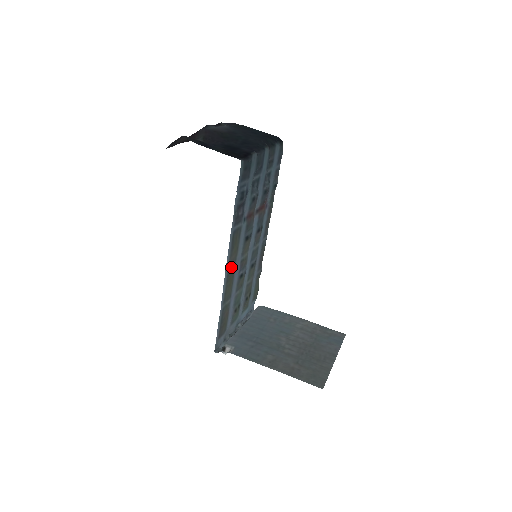
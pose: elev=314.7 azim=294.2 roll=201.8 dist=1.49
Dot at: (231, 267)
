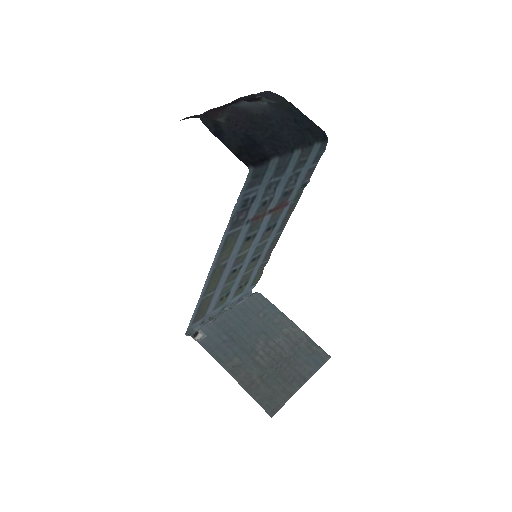
Dot at: (220, 265)
